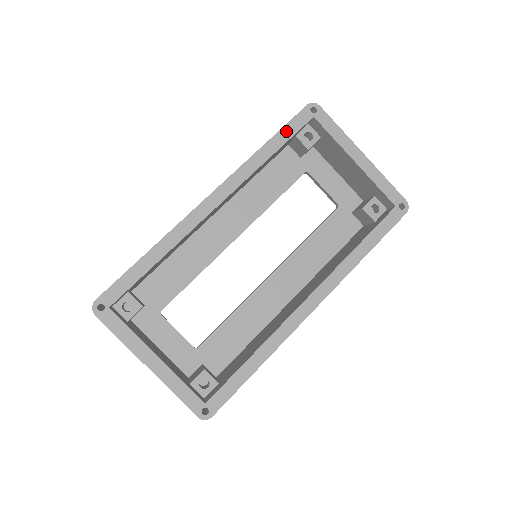
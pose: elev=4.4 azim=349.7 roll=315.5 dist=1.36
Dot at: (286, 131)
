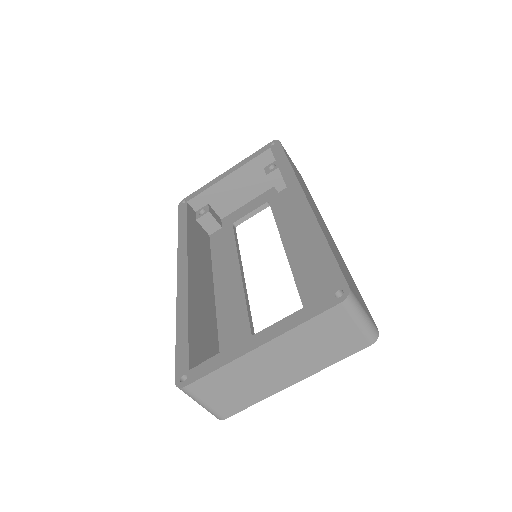
Dot at: (181, 218)
